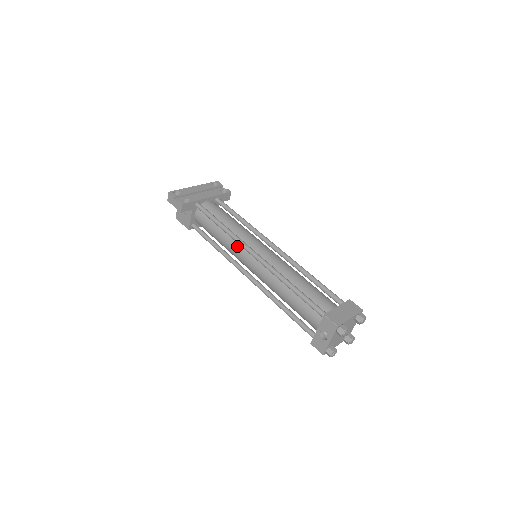
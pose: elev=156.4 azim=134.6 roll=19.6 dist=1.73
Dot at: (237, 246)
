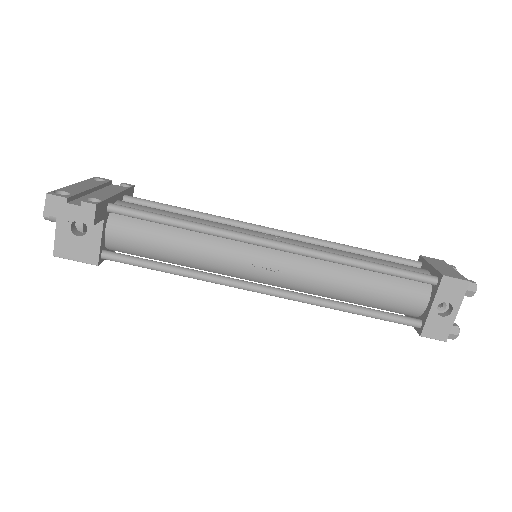
Dot at: (229, 247)
